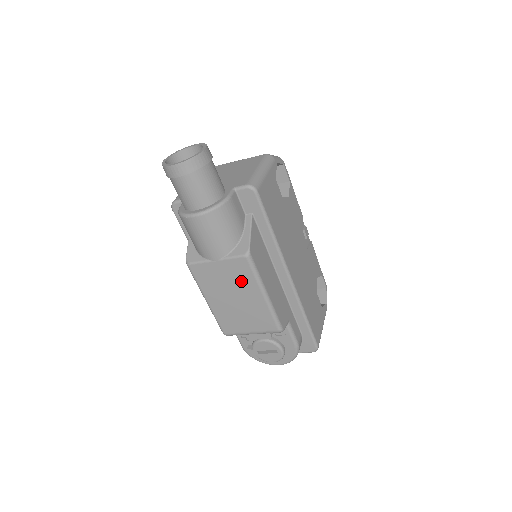
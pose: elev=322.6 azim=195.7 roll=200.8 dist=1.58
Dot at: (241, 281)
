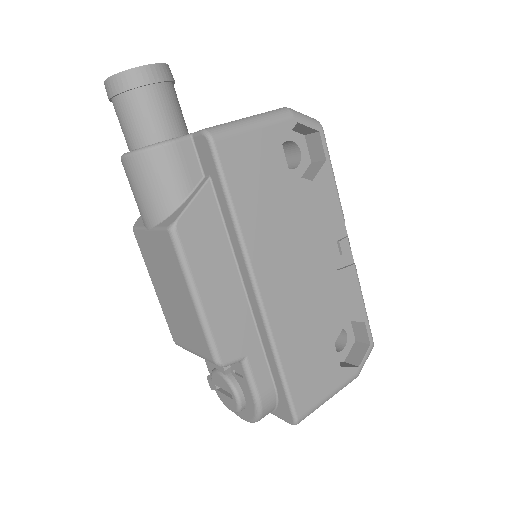
Dot at: (171, 268)
